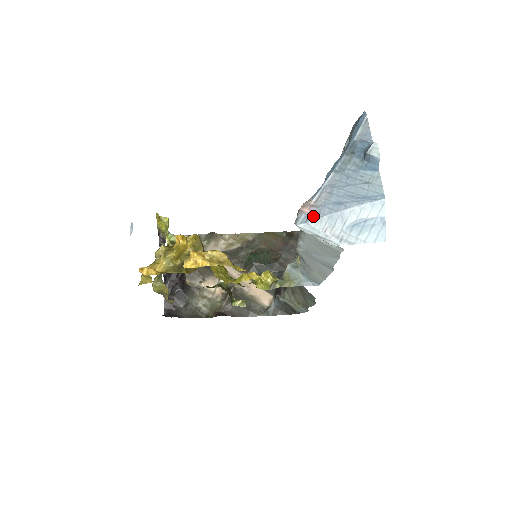
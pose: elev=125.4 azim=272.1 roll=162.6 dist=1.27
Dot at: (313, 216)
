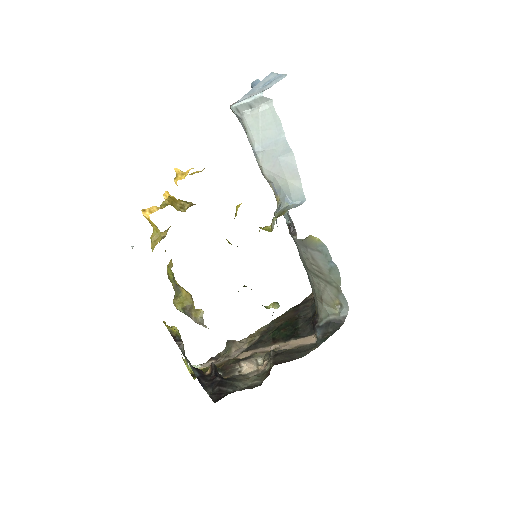
Dot at: (239, 100)
